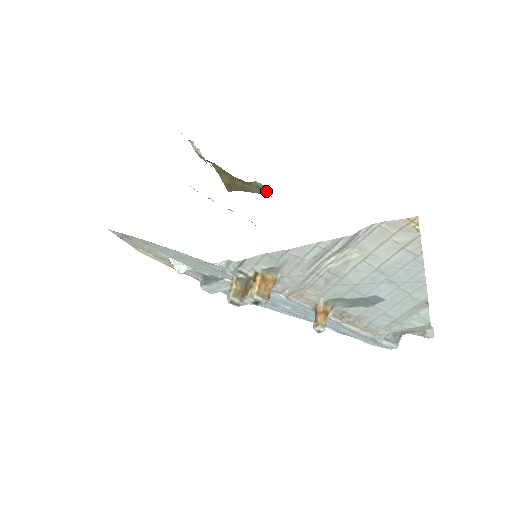
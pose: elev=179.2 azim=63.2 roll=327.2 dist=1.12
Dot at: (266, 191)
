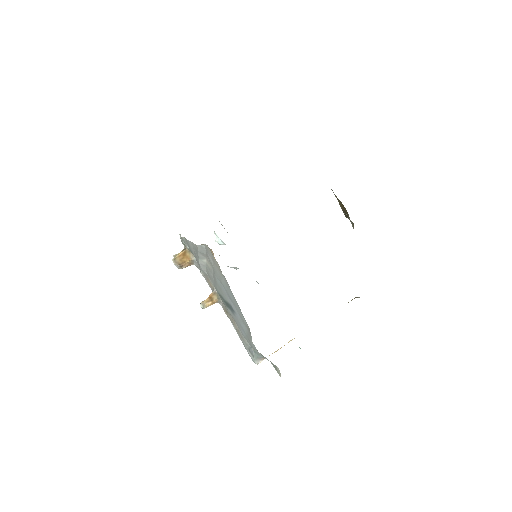
Dot at: occluded
